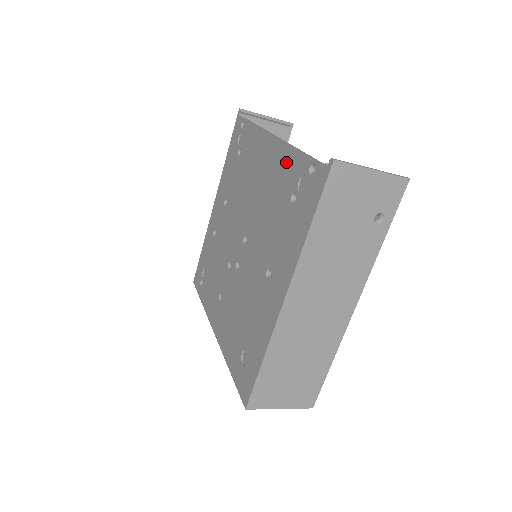
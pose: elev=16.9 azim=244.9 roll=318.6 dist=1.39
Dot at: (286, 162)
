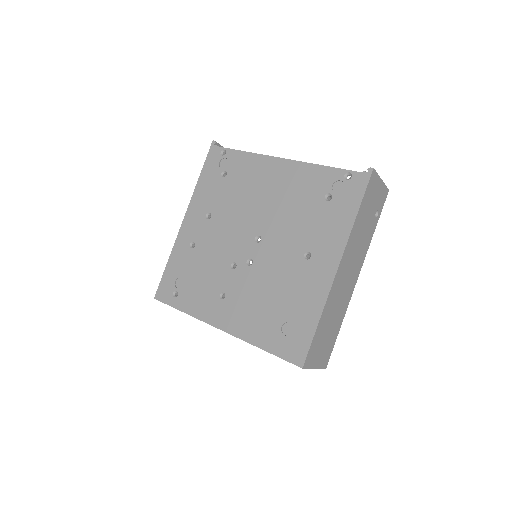
Dot at: (310, 175)
